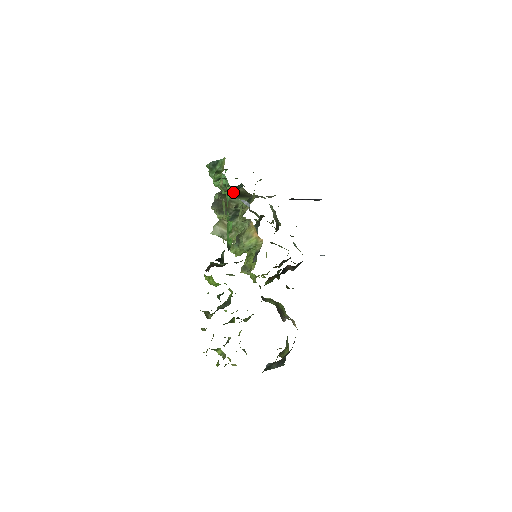
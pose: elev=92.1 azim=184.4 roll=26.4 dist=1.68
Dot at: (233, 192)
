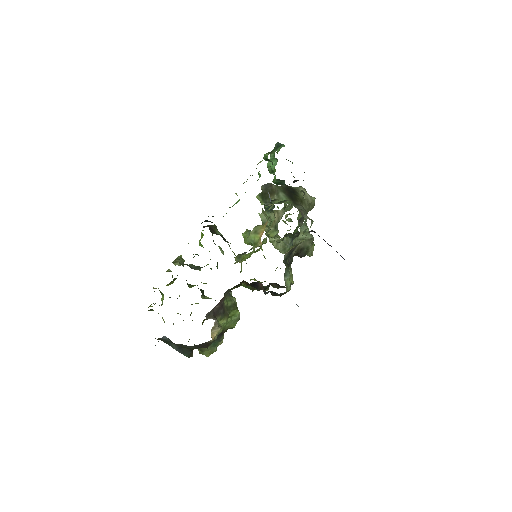
Dot at: (276, 183)
